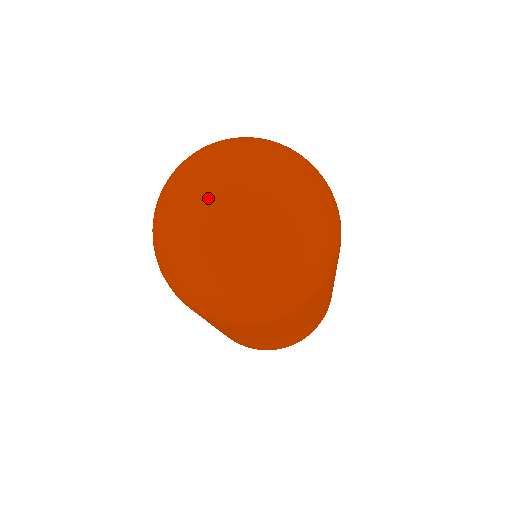
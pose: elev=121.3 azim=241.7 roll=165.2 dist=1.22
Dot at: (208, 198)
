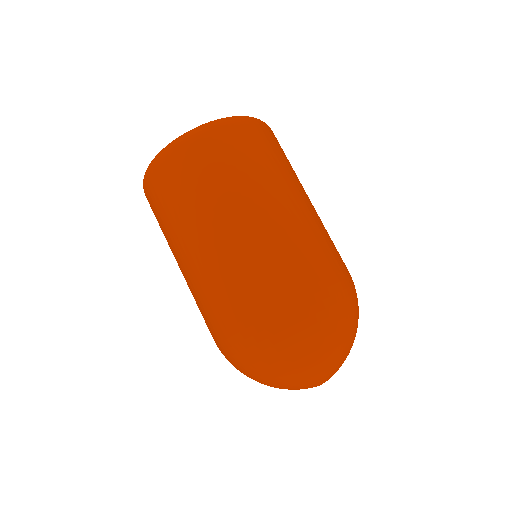
Dot at: occluded
